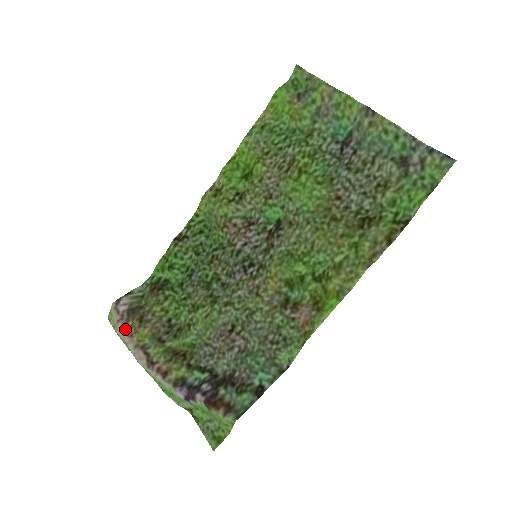
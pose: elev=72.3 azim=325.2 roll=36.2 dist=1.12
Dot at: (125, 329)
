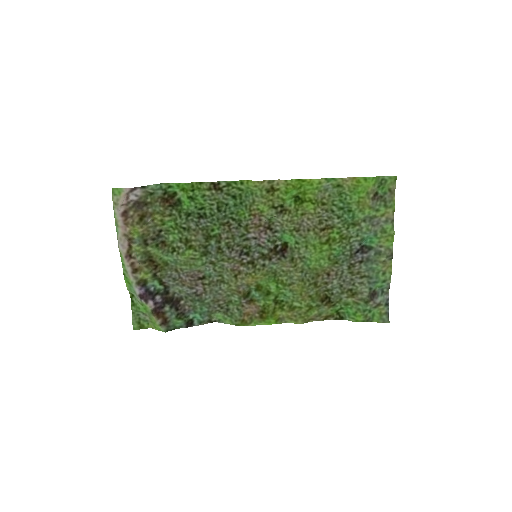
Dot at: (124, 215)
